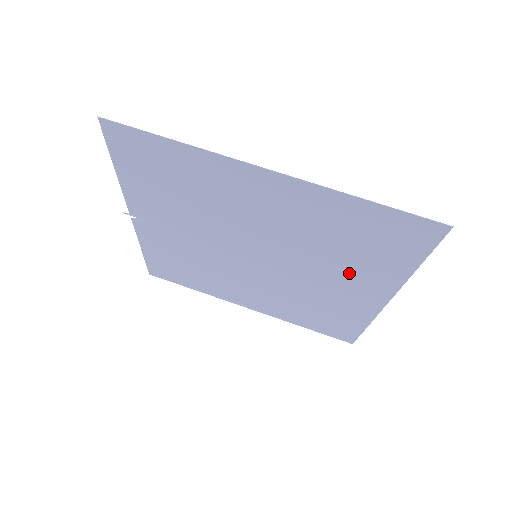
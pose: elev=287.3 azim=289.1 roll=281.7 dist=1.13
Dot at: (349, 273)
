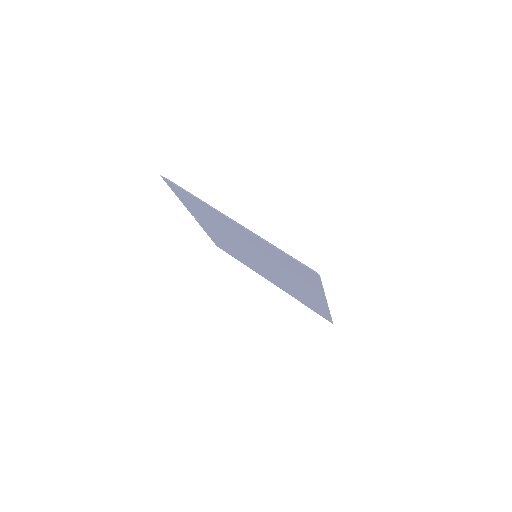
Dot at: (299, 281)
